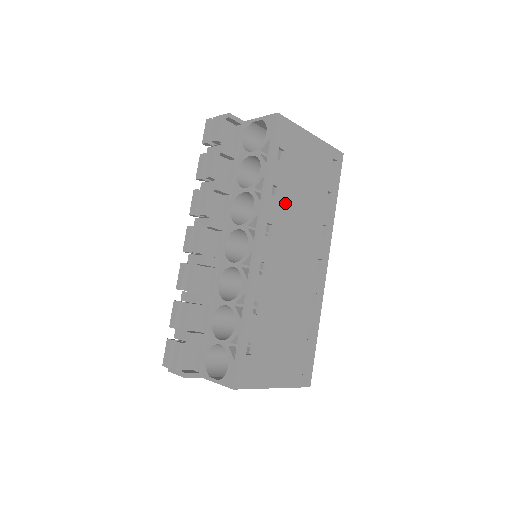
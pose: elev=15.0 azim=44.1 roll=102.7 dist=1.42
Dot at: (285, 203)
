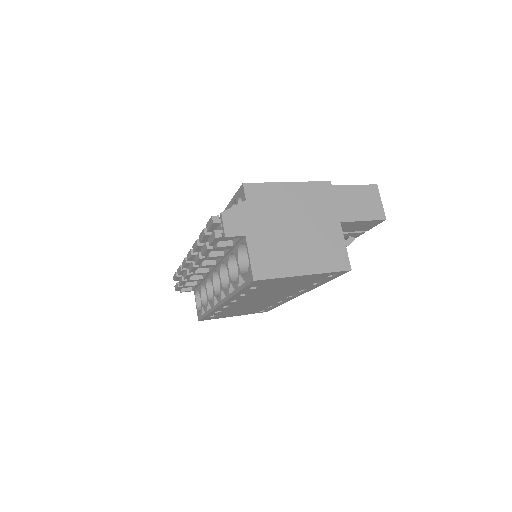
Dot at: (255, 294)
